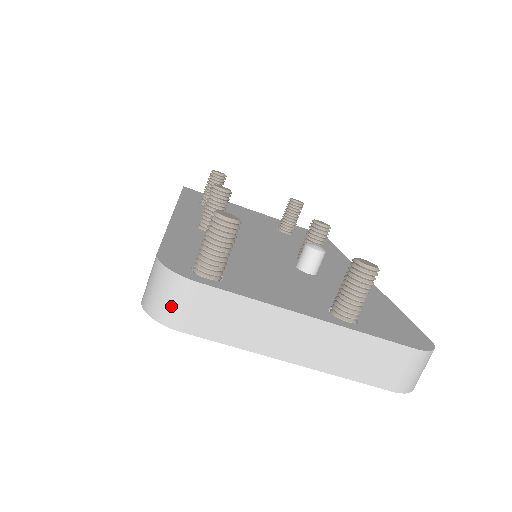
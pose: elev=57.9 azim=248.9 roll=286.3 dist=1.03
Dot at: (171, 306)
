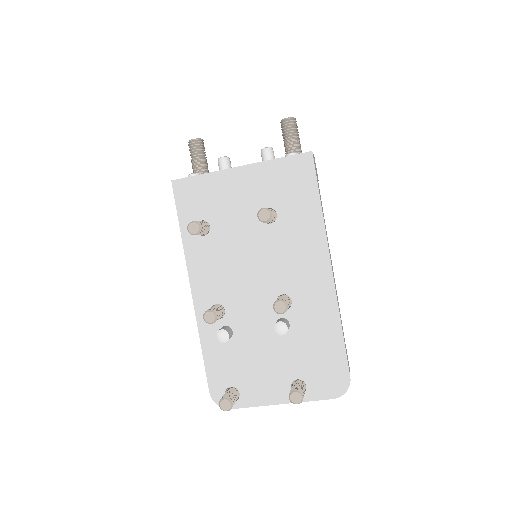
Dot at: occluded
